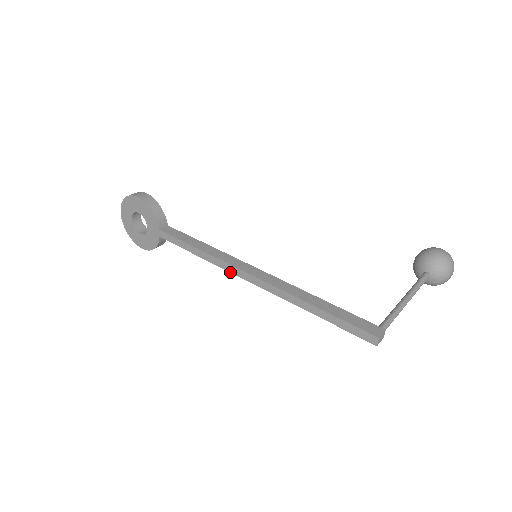
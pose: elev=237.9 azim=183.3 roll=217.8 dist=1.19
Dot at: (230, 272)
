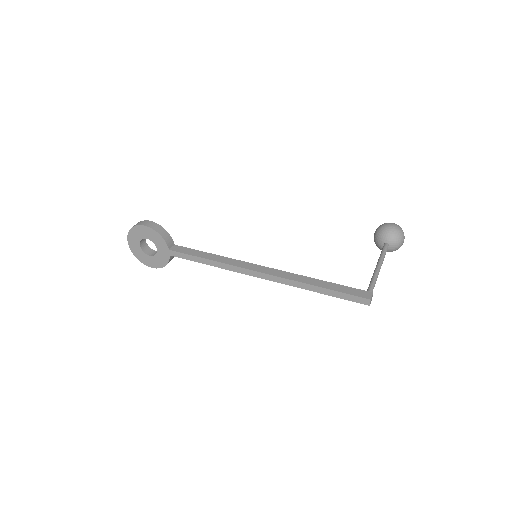
Dot at: (241, 273)
